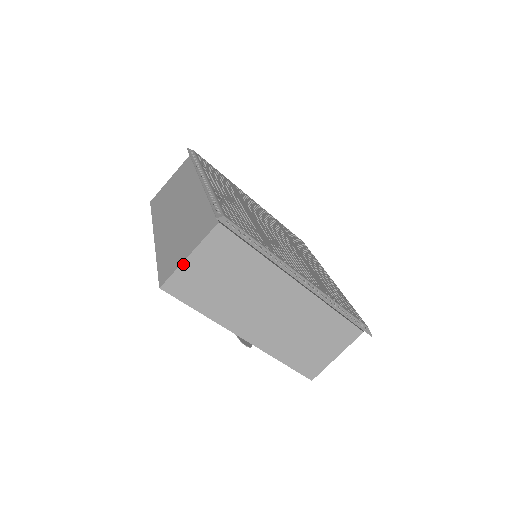
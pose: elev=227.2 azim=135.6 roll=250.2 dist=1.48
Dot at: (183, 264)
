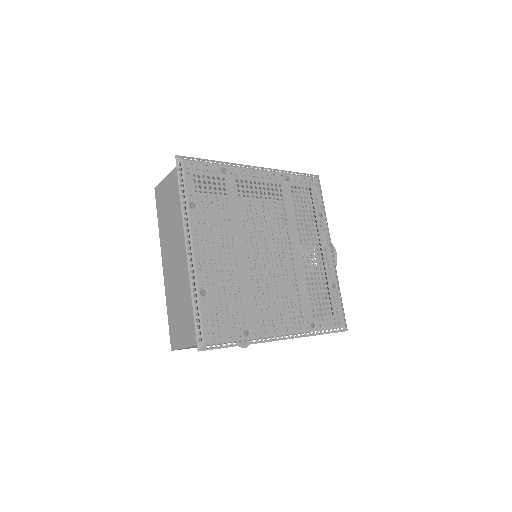
Dot at: (183, 348)
